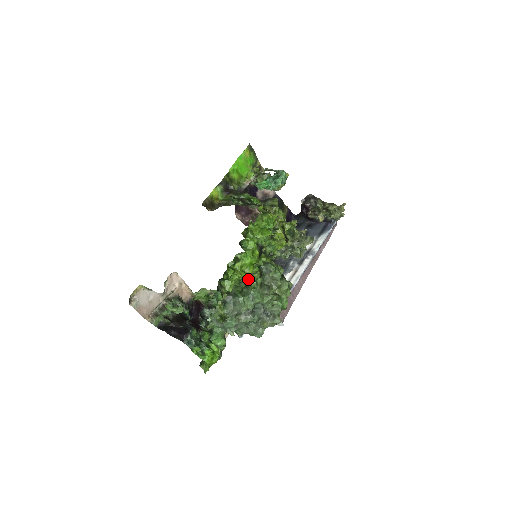
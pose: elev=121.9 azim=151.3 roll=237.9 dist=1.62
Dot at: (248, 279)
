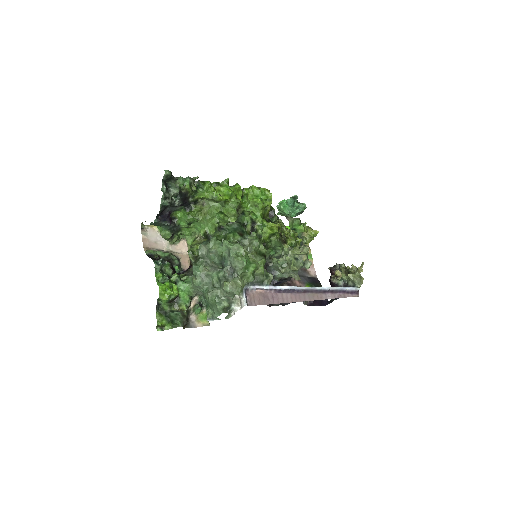
Dot at: (224, 215)
